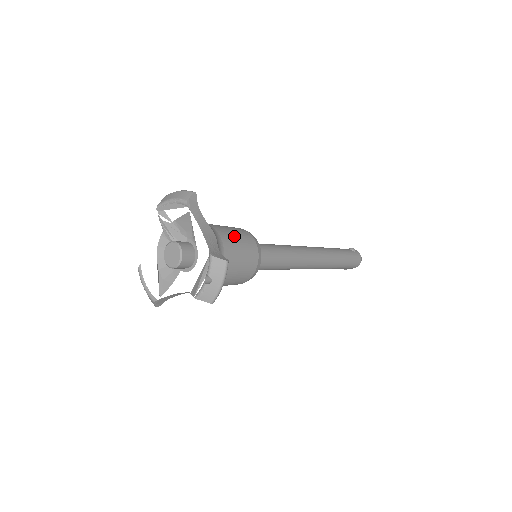
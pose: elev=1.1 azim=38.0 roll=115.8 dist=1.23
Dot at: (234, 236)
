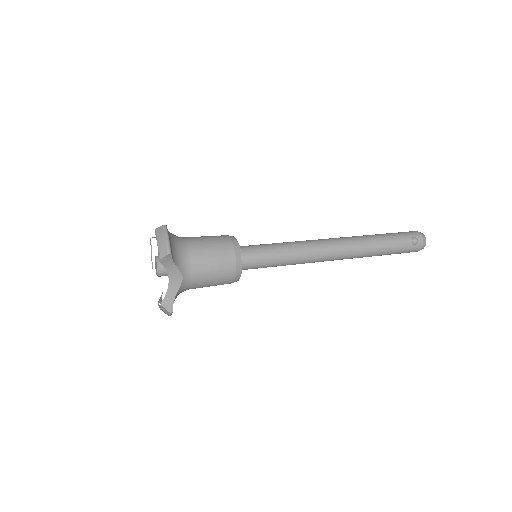
Dot at: (210, 271)
